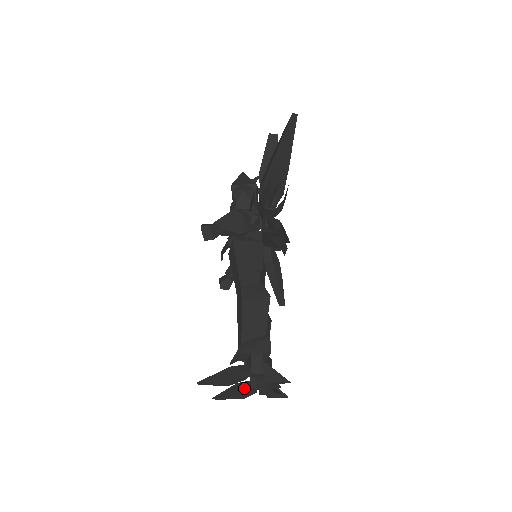
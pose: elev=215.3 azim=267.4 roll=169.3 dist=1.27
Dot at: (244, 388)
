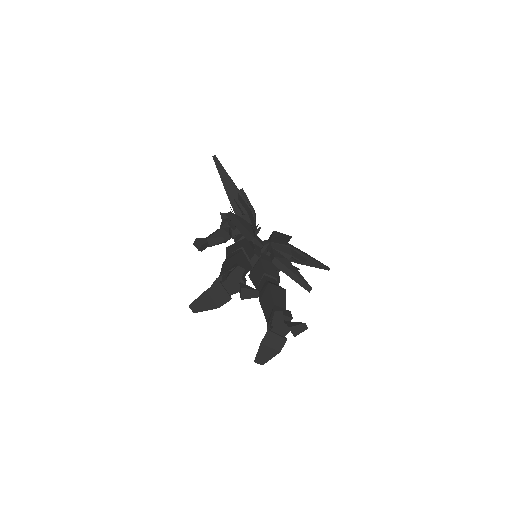
Dot at: (266, 333)
